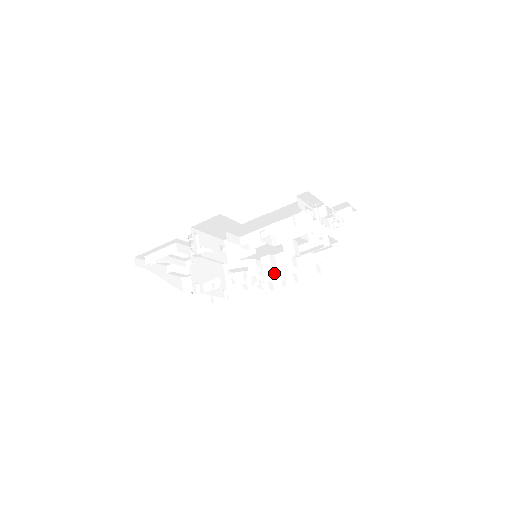
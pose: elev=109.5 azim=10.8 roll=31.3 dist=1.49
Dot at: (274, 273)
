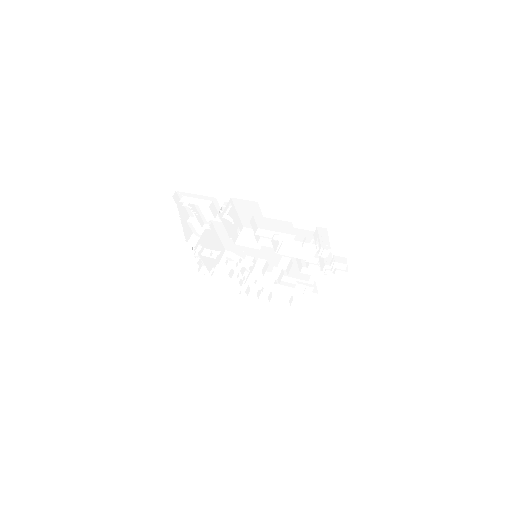
Dot at: (257, 283)
